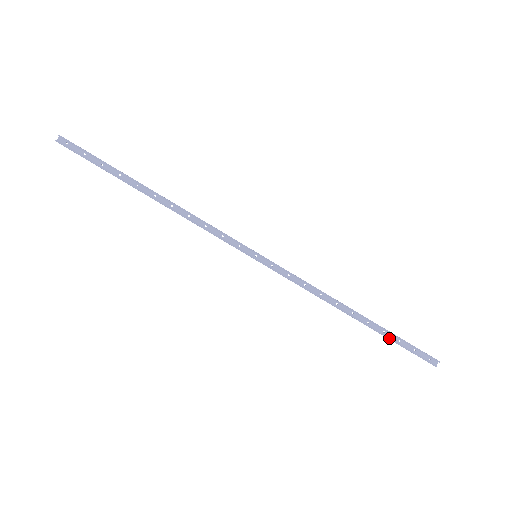
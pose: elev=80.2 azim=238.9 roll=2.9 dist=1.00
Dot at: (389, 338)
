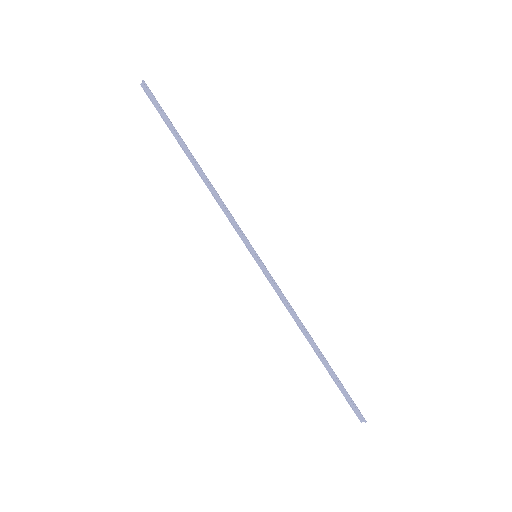
Dot at: (333, 379)
